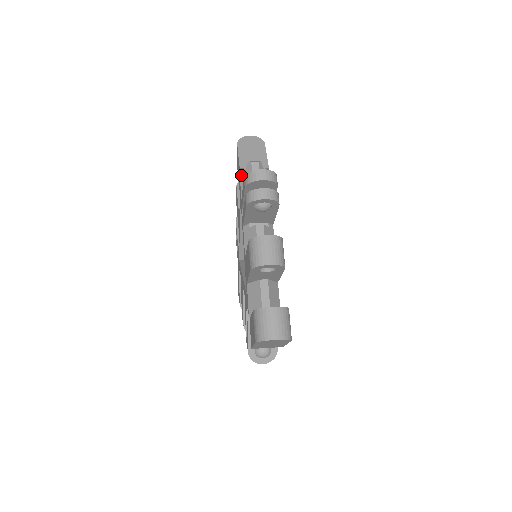
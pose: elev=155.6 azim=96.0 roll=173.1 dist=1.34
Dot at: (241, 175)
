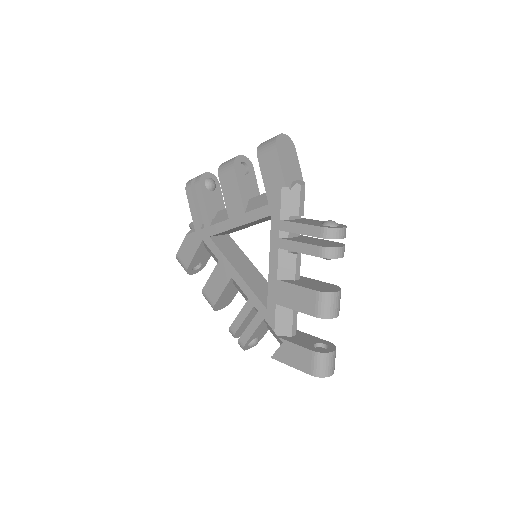
Dot at: (284, 193)
